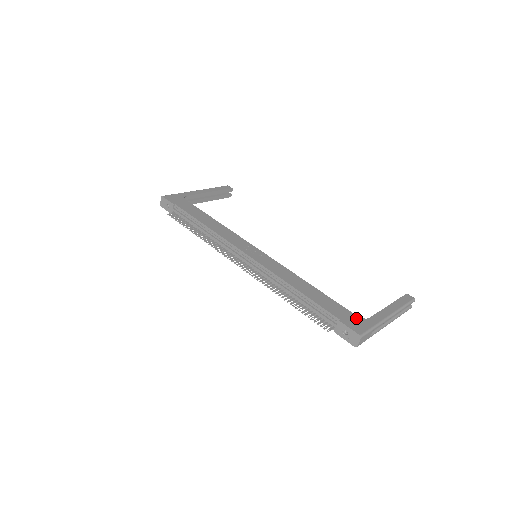
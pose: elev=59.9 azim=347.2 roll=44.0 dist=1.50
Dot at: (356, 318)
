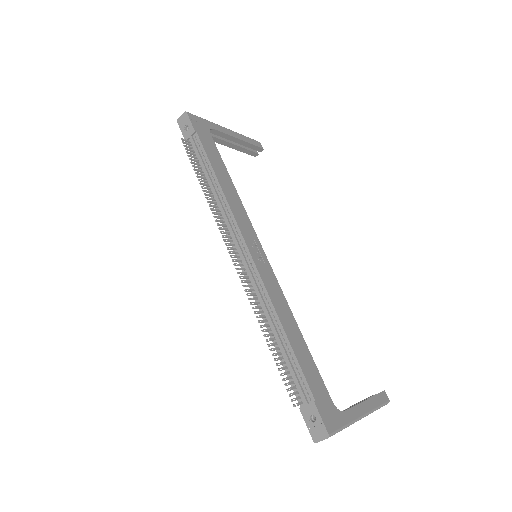
Dot at: (332, 406)
